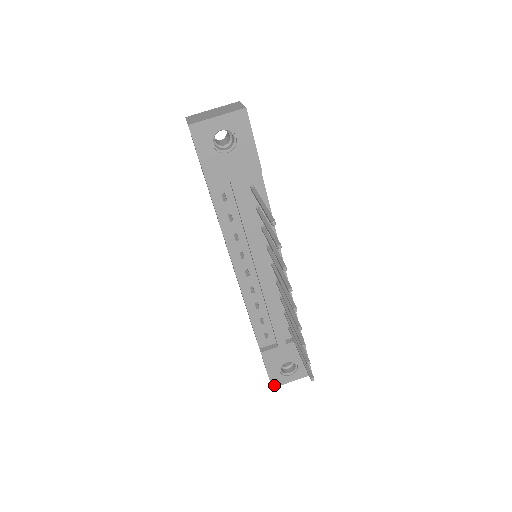
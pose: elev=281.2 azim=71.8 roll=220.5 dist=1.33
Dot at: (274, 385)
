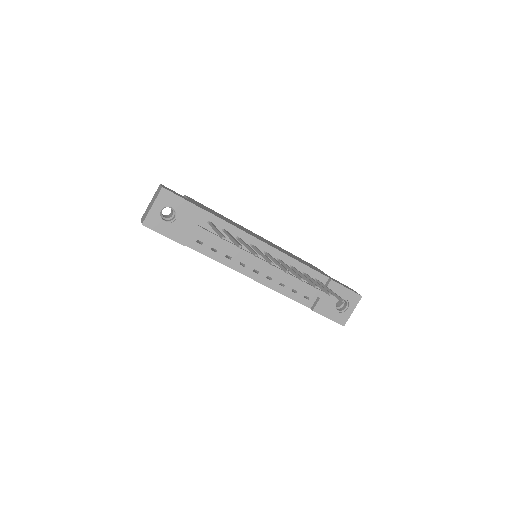
Dot at: (343, 323)
